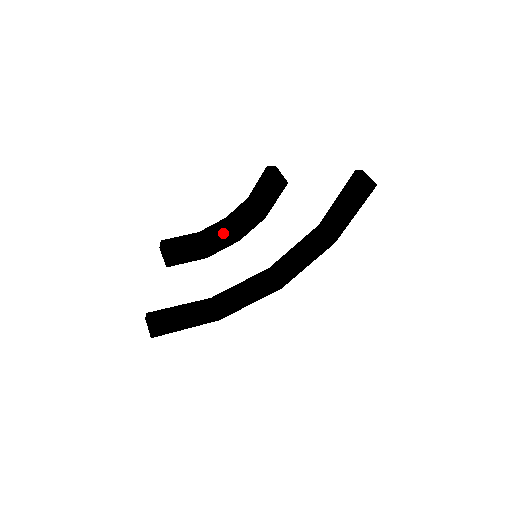
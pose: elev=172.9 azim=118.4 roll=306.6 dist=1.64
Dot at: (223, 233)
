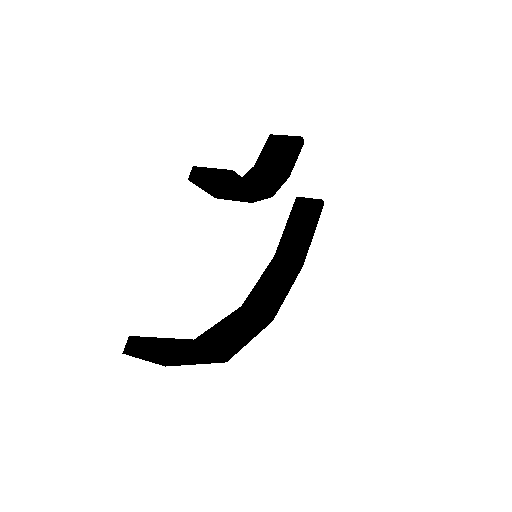
Dot at: (254, 184)
